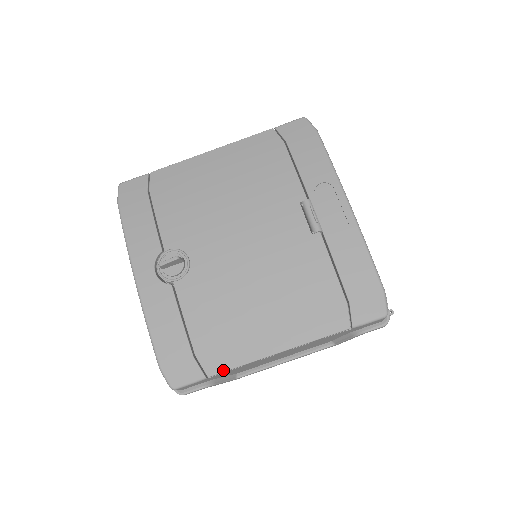
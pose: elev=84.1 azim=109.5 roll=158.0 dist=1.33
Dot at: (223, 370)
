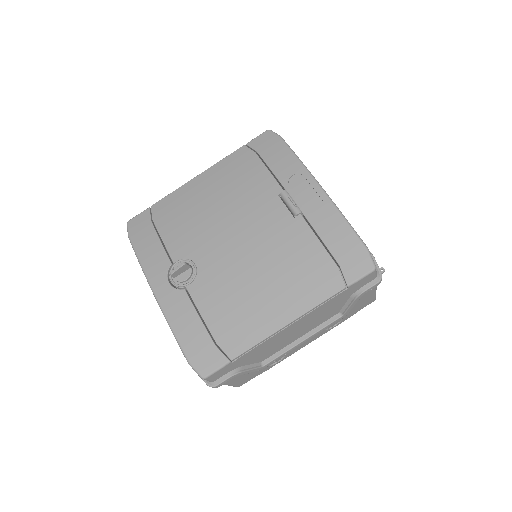
Dot at: (243, 351)
